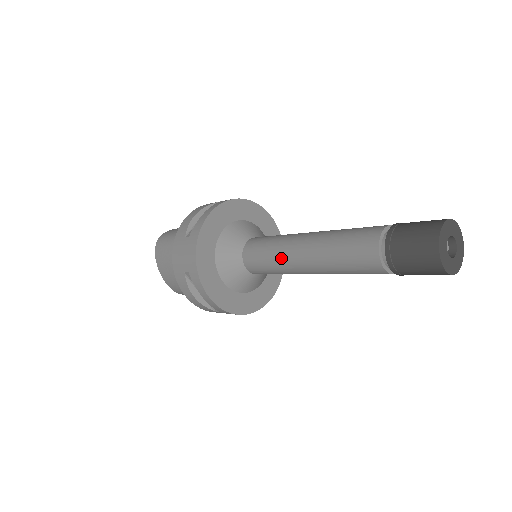
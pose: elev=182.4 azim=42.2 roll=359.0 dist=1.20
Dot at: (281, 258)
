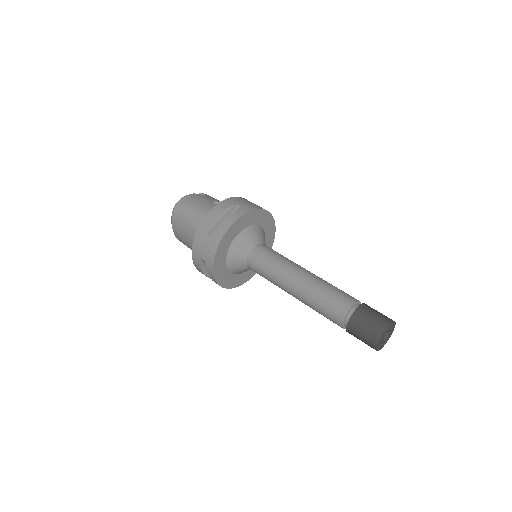
Dot at: (277, 280)
